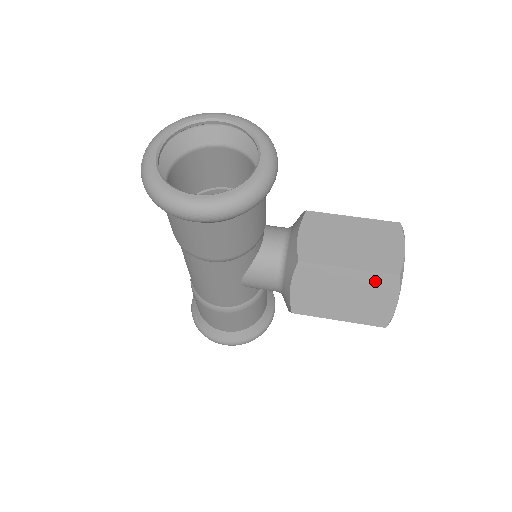
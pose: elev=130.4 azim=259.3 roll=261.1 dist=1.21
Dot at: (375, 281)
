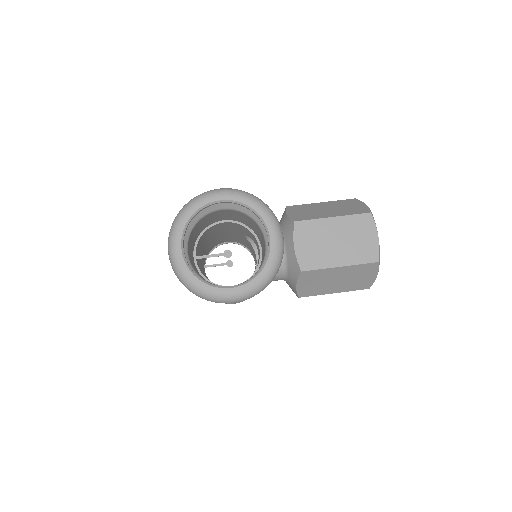
Dot at: (360, 269)
